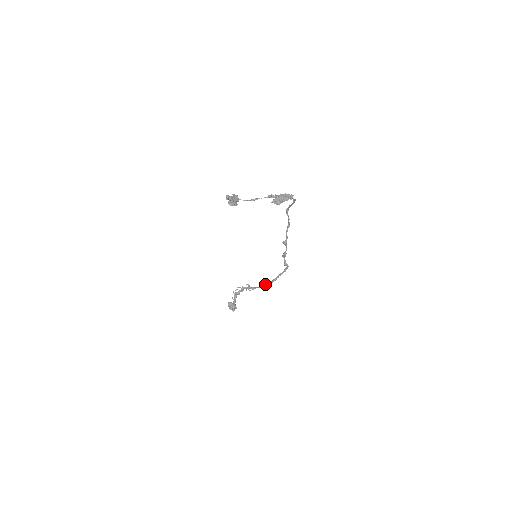
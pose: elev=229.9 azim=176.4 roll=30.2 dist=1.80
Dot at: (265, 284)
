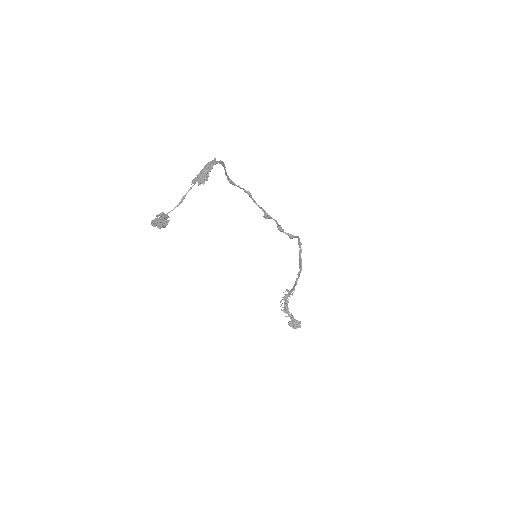
Dot at: occluded
